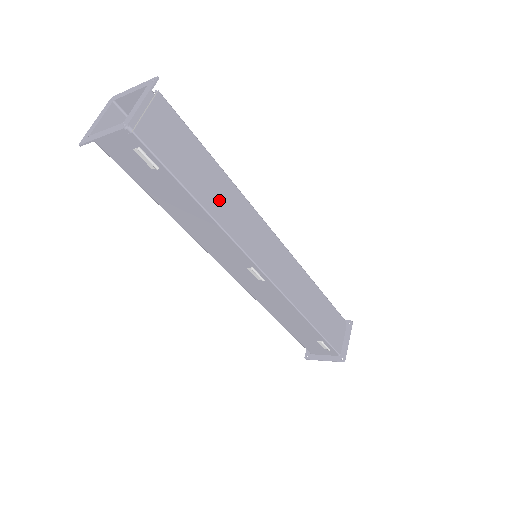
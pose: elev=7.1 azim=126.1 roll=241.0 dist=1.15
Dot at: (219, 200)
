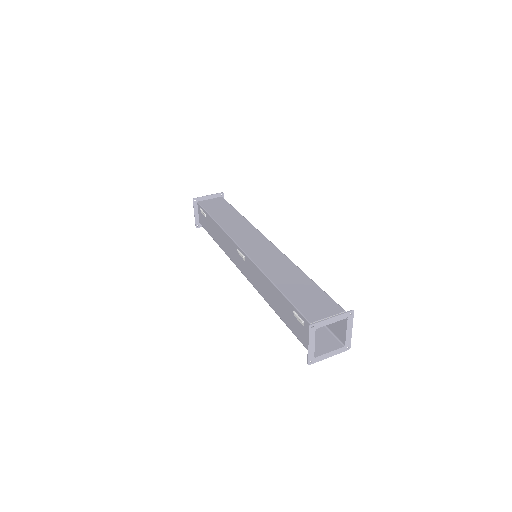
Dot at: (229, 221)
